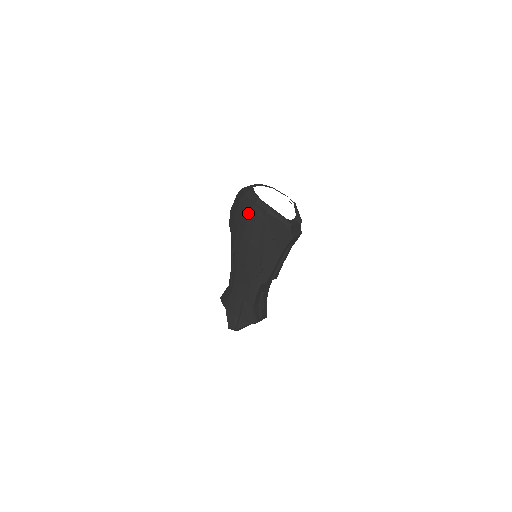
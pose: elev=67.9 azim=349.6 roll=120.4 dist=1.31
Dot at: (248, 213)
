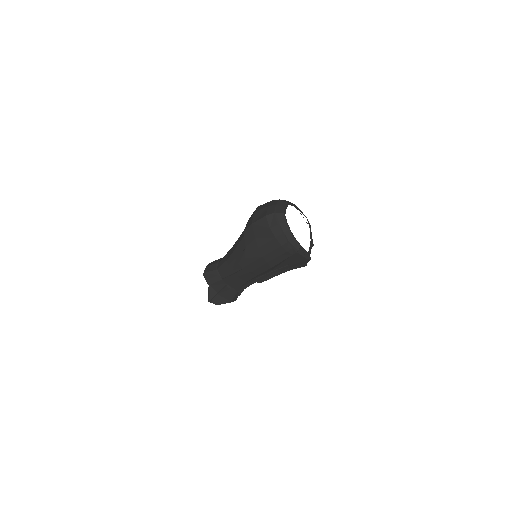
Dot at: (278, 245)
